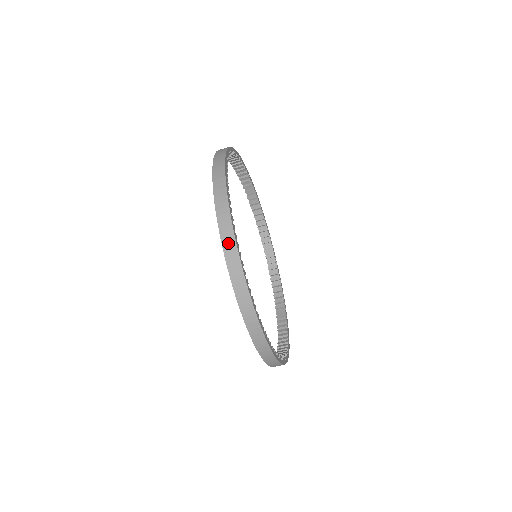
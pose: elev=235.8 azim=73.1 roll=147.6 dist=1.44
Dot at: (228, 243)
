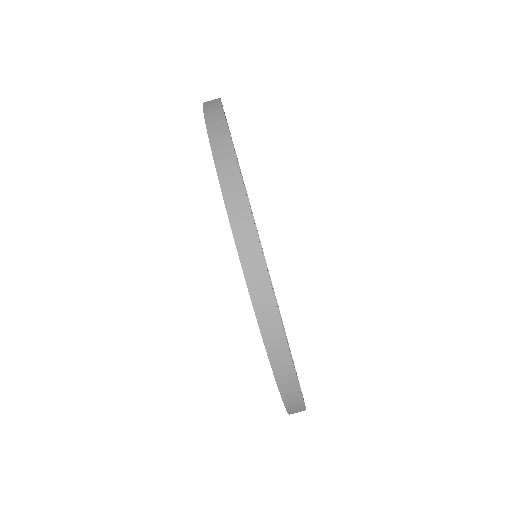
Dot at: (267, 318)
